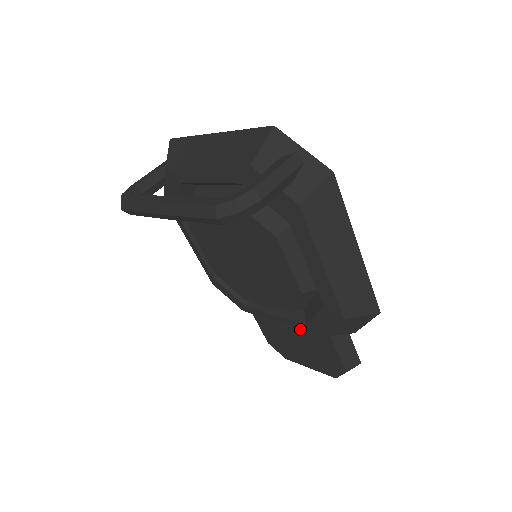
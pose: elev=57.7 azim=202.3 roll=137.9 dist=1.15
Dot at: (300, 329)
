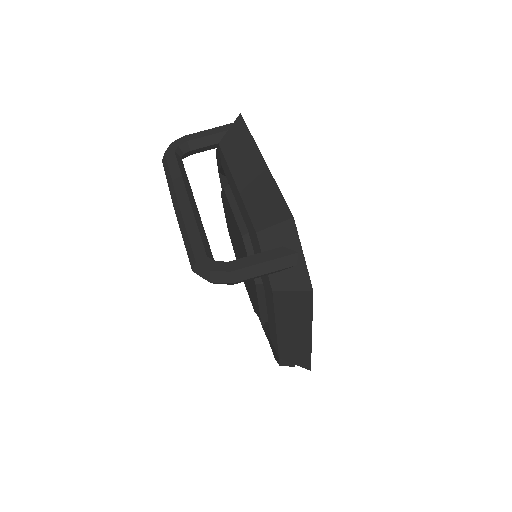
Dot at: occluded
